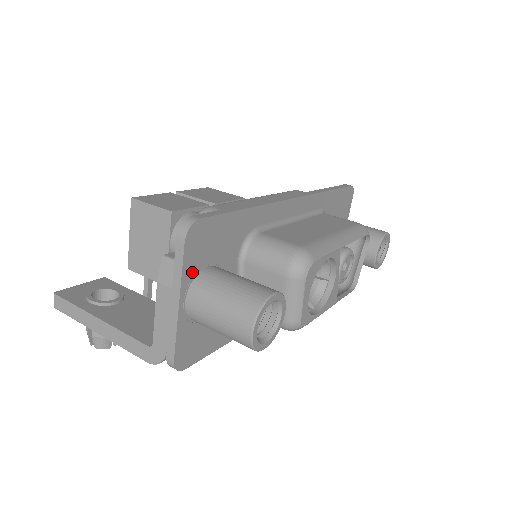
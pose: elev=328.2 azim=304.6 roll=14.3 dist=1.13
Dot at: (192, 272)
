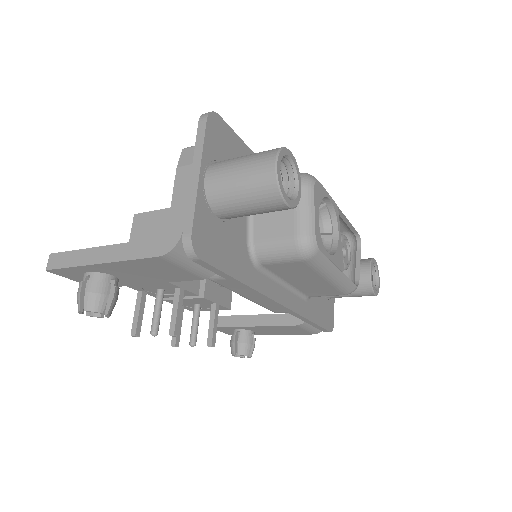
Dot at: (211, 155)
